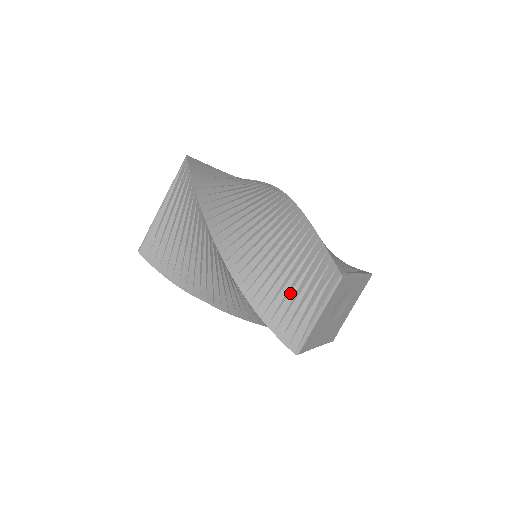
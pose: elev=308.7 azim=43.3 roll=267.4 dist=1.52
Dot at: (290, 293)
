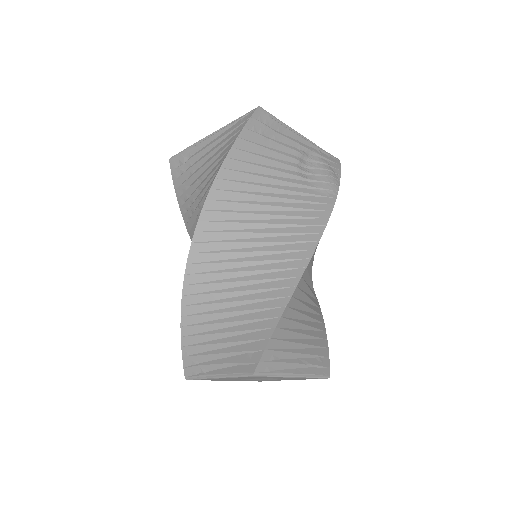
Dot at: (216, 334)
